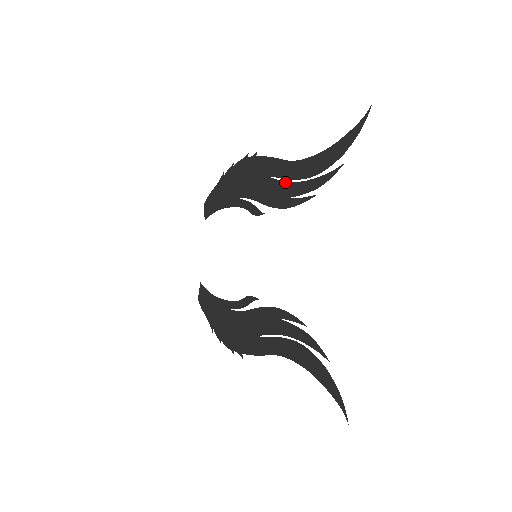
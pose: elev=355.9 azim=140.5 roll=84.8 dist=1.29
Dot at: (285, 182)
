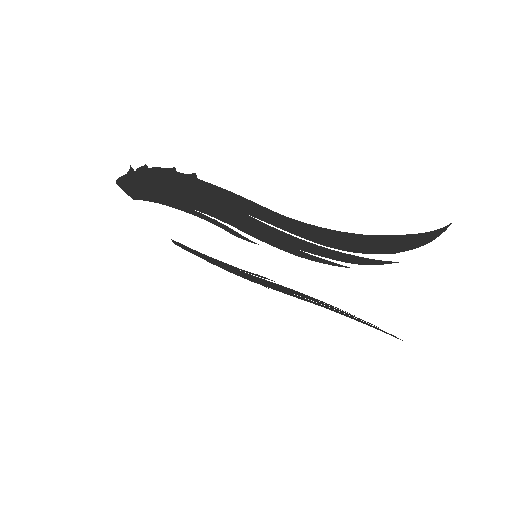
Dot at: (283, 233)
